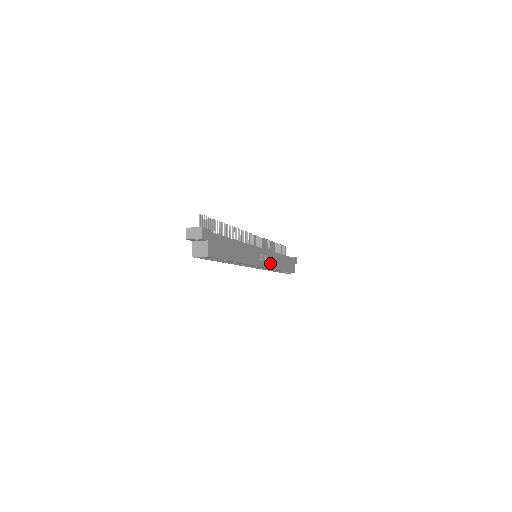
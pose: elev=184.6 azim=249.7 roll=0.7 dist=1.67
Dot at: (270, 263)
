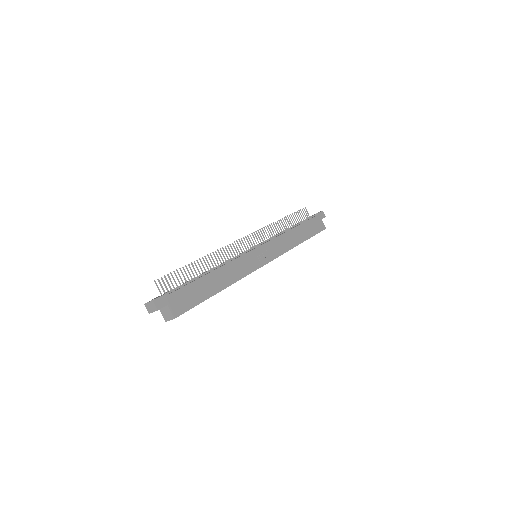
Dot at: (277, 251)
